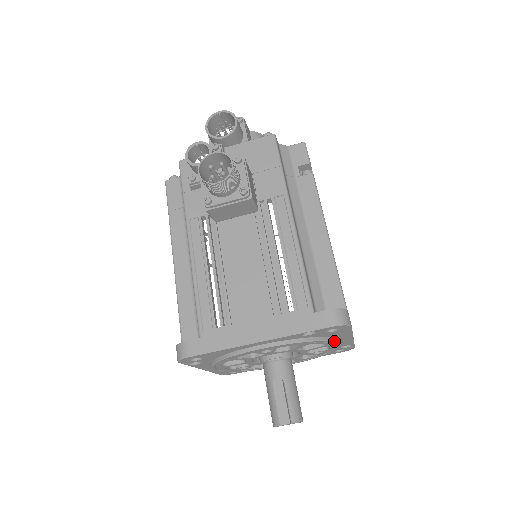
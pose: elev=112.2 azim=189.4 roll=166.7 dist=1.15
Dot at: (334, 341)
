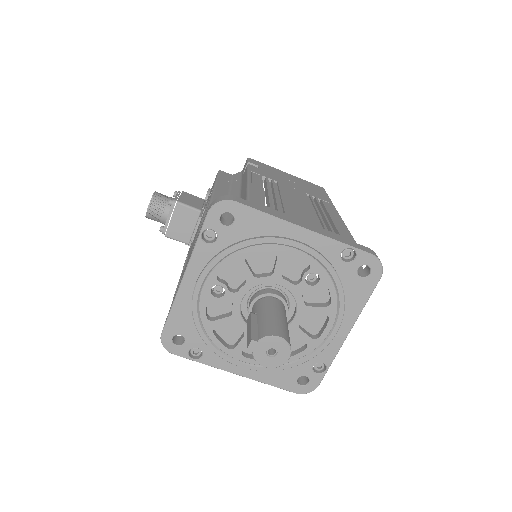
Dot at: (267, 238)
